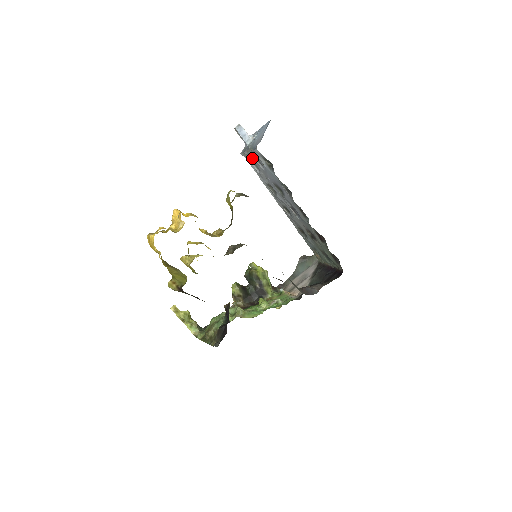
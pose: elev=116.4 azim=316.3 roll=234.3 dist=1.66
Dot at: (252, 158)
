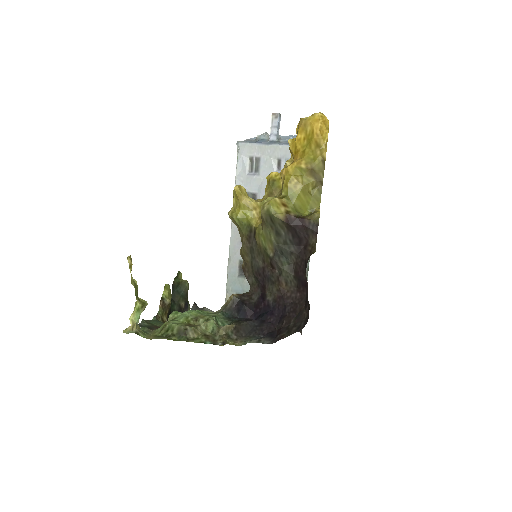
Dot at: (268, 154)
